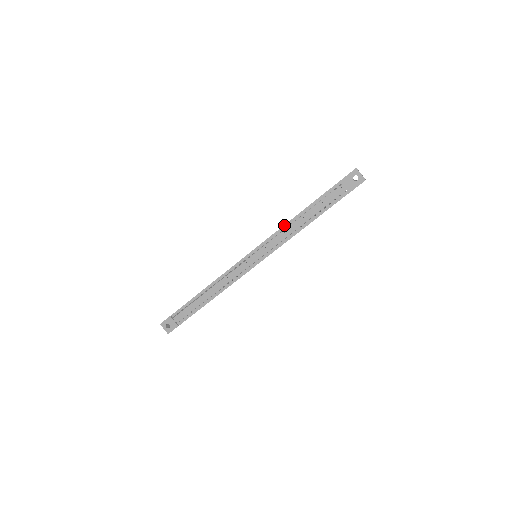
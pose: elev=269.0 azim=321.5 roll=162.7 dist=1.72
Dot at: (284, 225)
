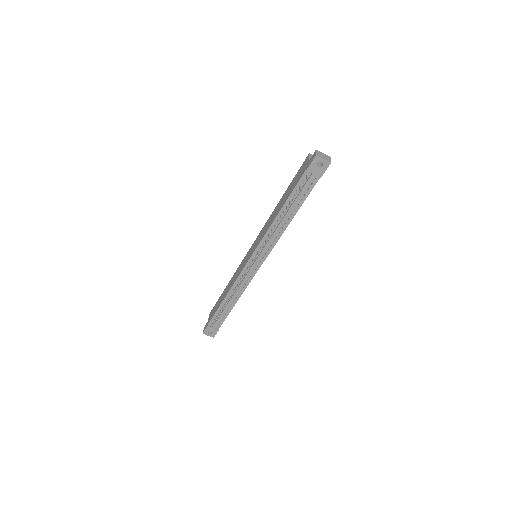
Dot at: (269, 228)
